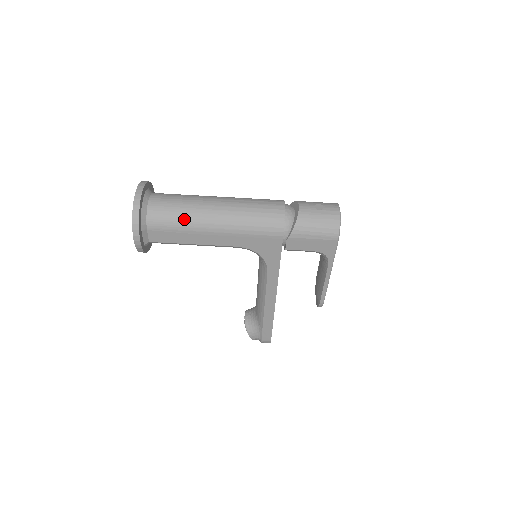
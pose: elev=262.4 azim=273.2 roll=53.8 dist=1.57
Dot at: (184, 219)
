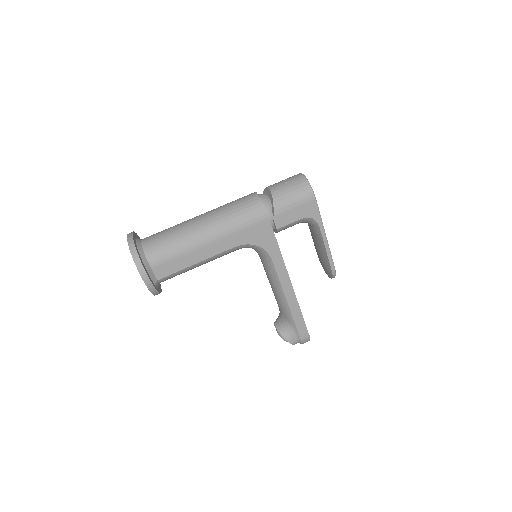
Dot at: (178, 243)
